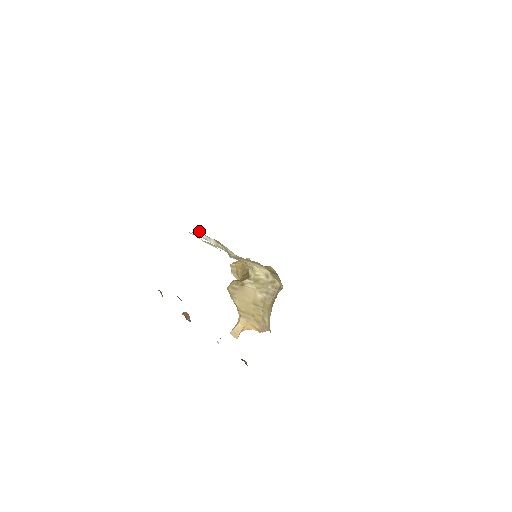
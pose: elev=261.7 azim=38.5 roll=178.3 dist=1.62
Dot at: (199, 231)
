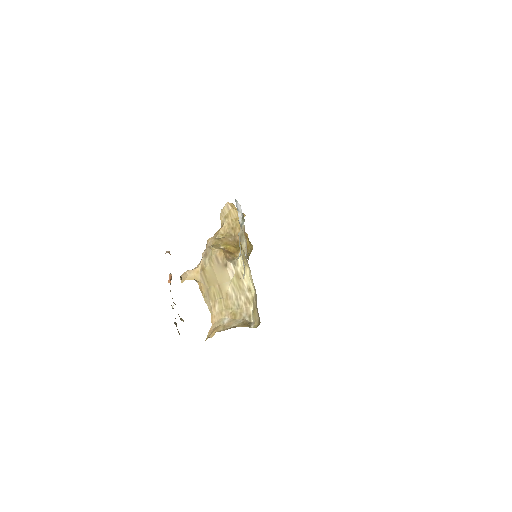
Dot at: occluded
